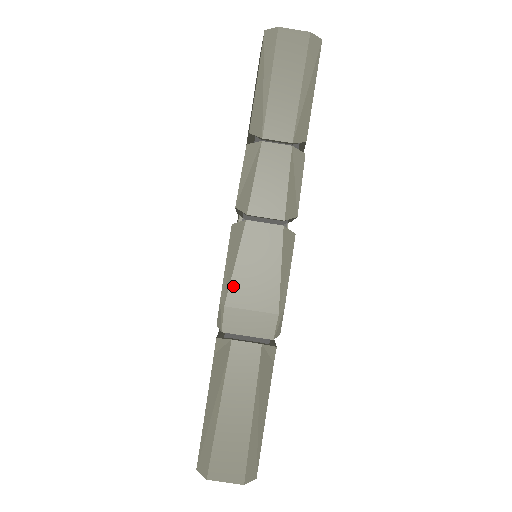
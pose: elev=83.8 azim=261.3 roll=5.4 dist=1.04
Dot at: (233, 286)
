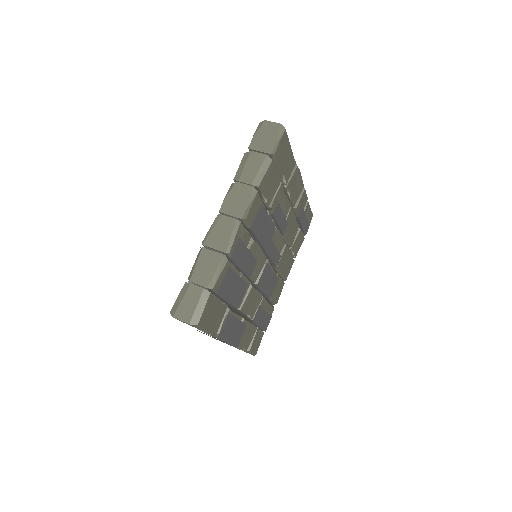
Dot at: occluded
